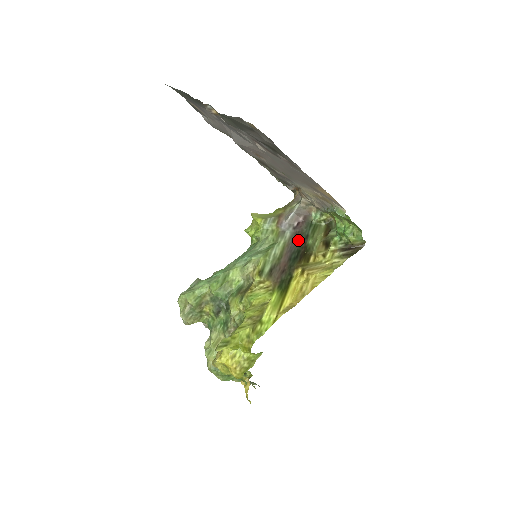
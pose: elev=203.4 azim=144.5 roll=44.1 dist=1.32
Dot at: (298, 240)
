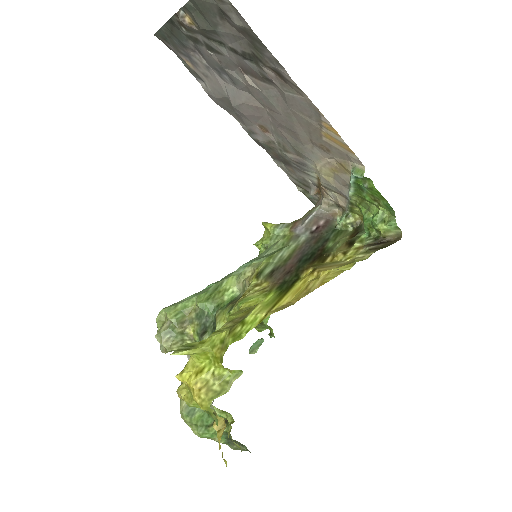
Dot at: (314, 243)
